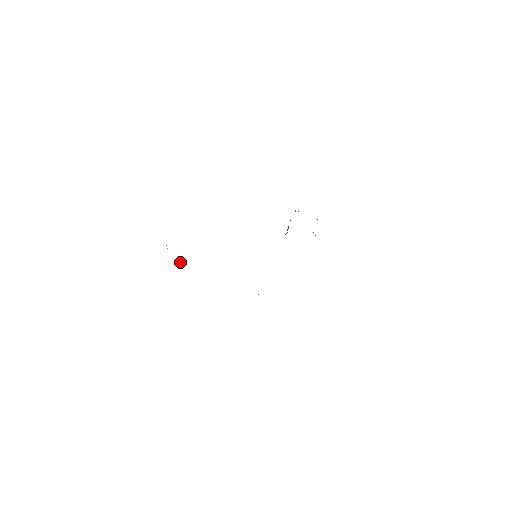
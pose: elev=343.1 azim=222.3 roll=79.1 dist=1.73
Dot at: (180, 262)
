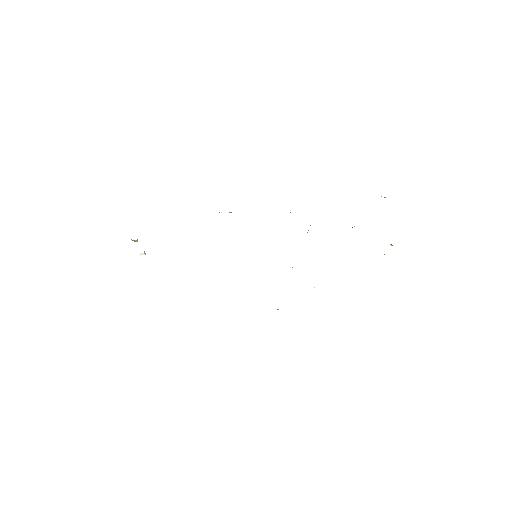
Dot at: (144, 251)
